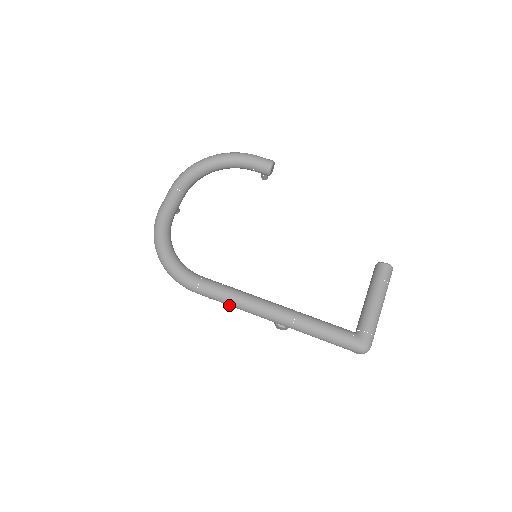
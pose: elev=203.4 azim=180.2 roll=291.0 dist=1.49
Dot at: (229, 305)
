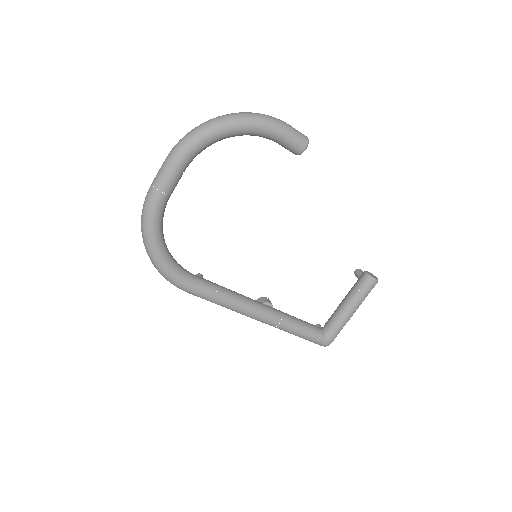
Dot at: occluded
